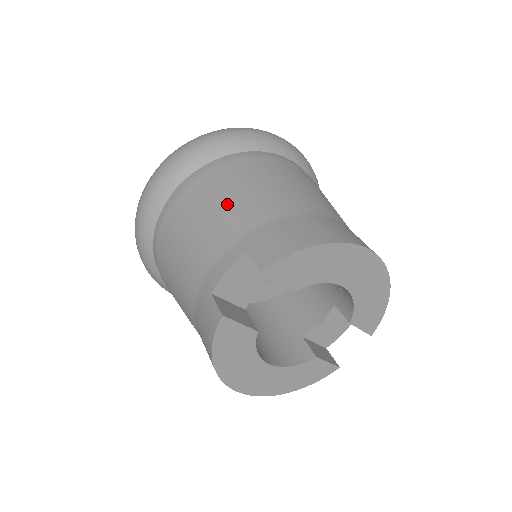
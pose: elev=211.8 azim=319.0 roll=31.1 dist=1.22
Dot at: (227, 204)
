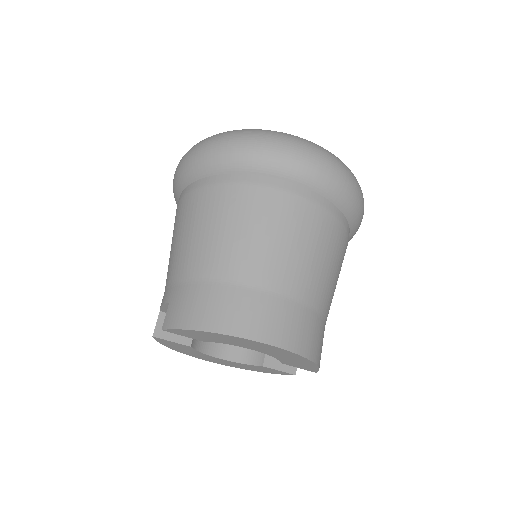
Dot at: (186, 241)
